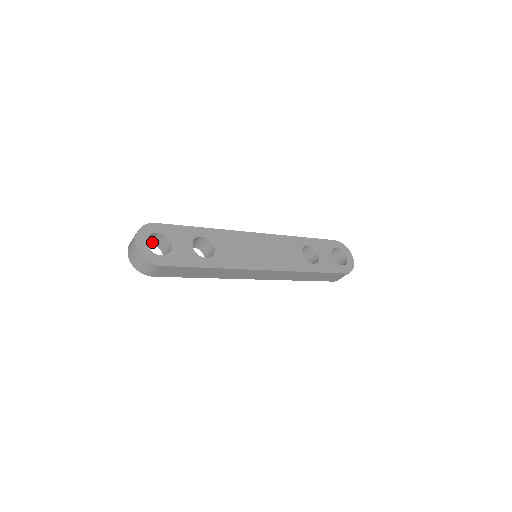
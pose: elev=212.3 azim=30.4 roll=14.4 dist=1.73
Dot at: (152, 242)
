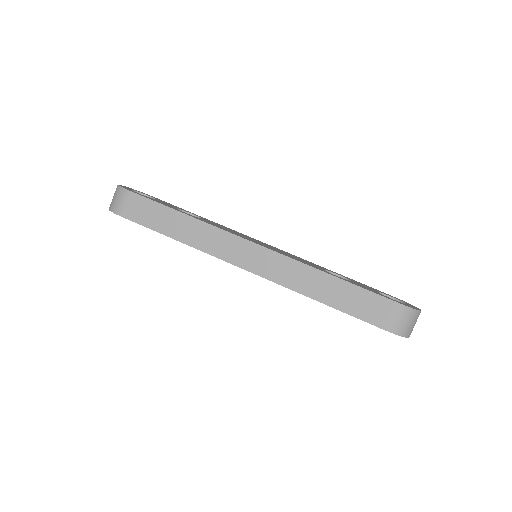
Dot at: occluded
